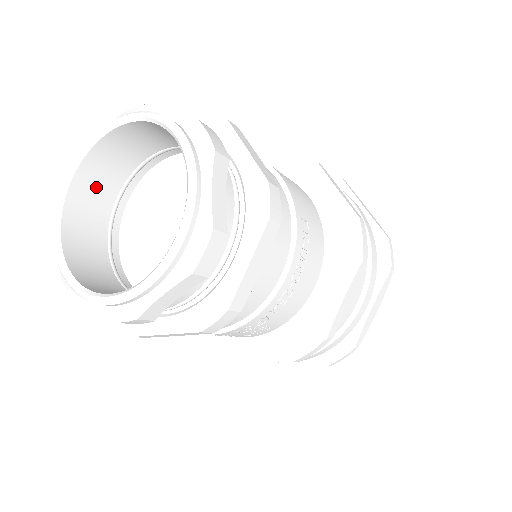
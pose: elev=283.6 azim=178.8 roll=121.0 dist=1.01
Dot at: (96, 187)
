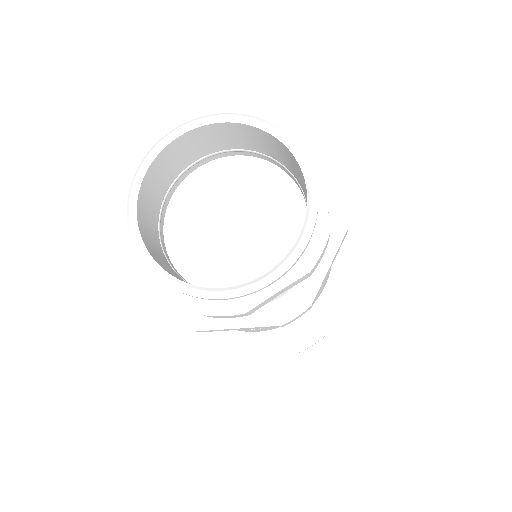
Dot at: (226, 136)
